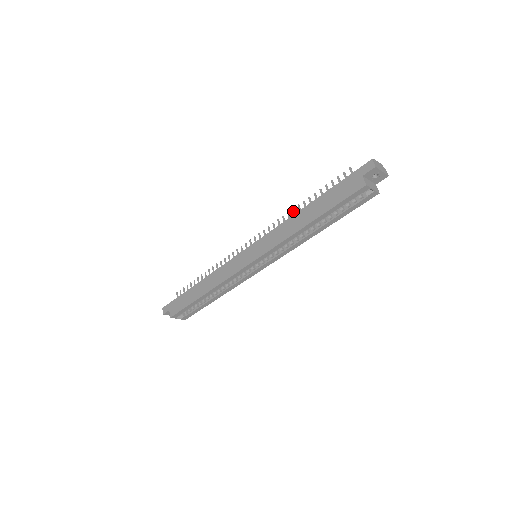
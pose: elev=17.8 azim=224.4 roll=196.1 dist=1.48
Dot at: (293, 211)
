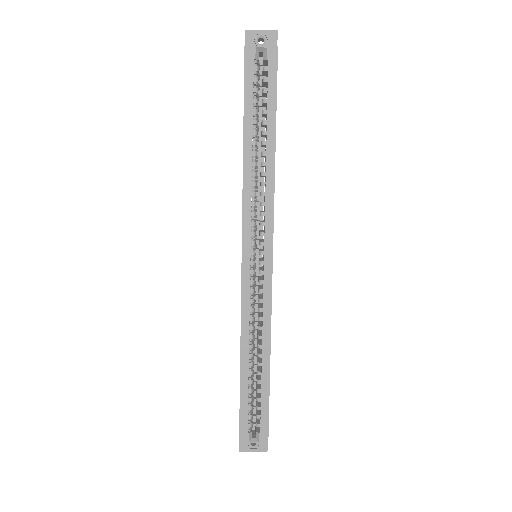
Dot at: occluded
